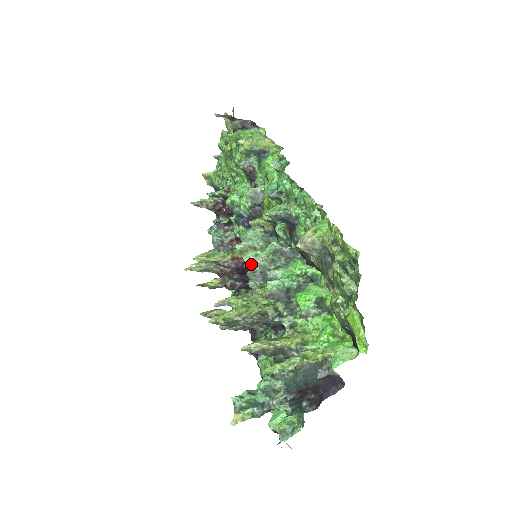
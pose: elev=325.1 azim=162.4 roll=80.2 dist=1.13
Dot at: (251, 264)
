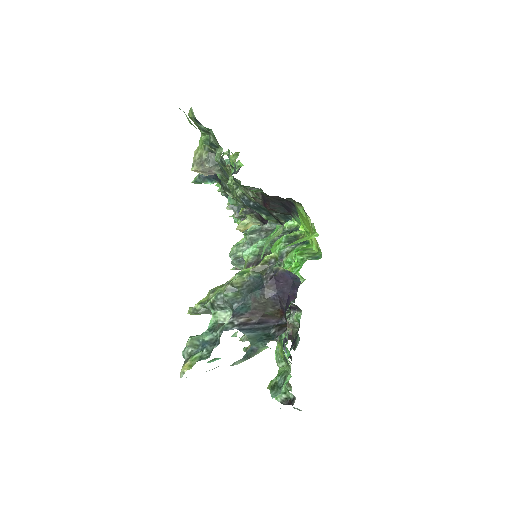
Dot at: (234, 254)
